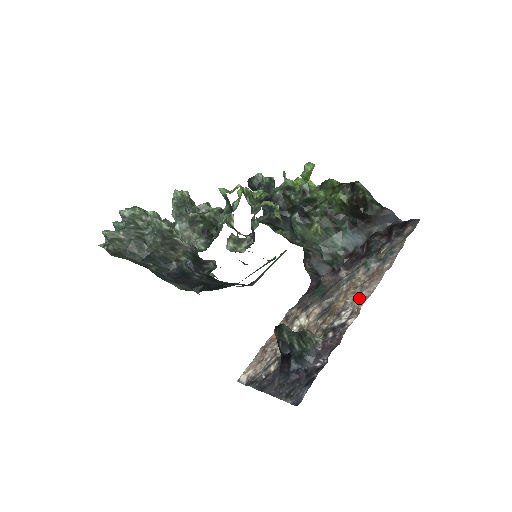
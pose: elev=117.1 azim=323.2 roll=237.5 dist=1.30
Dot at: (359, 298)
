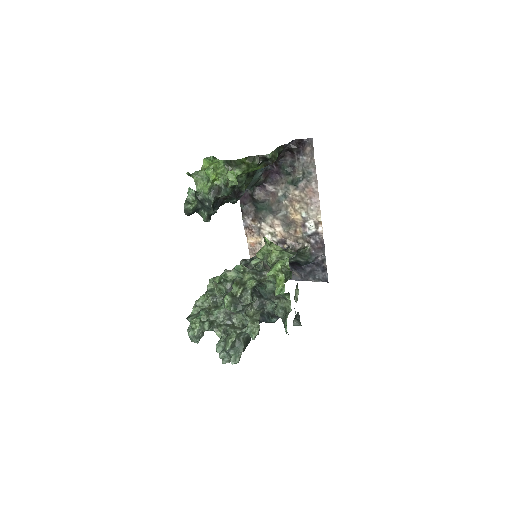
Dot at: (312, 213)
